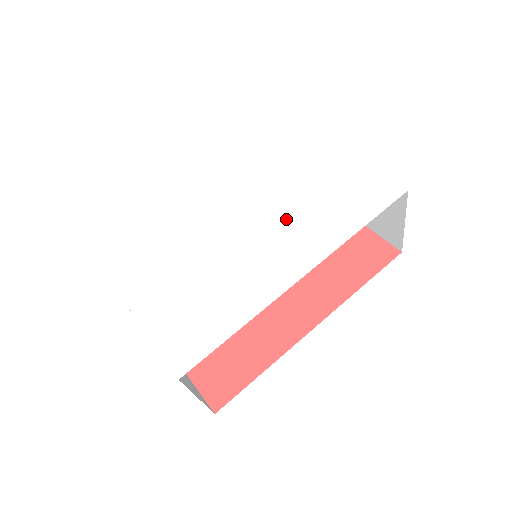
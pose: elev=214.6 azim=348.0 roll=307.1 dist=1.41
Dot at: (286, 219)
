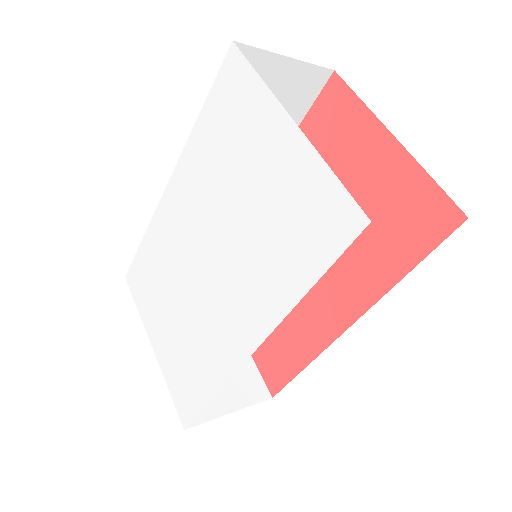
Dot at: (235, 257)
